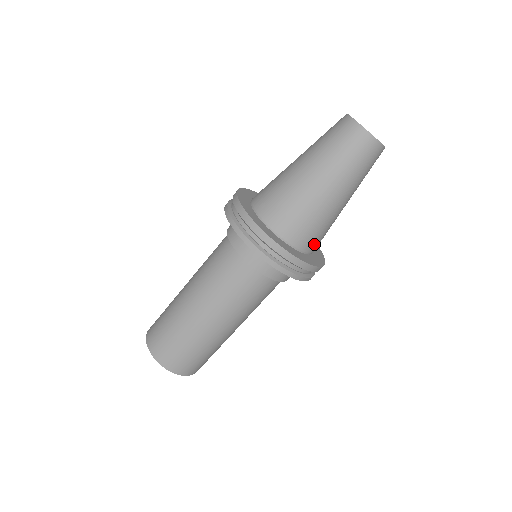
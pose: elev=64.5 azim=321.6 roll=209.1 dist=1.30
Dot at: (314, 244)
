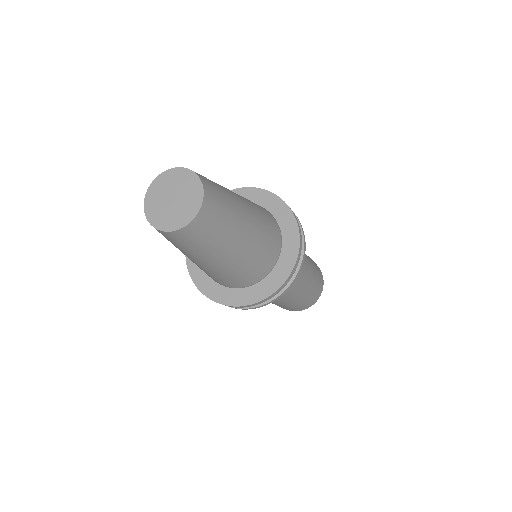
Dot at: (274, 228)
